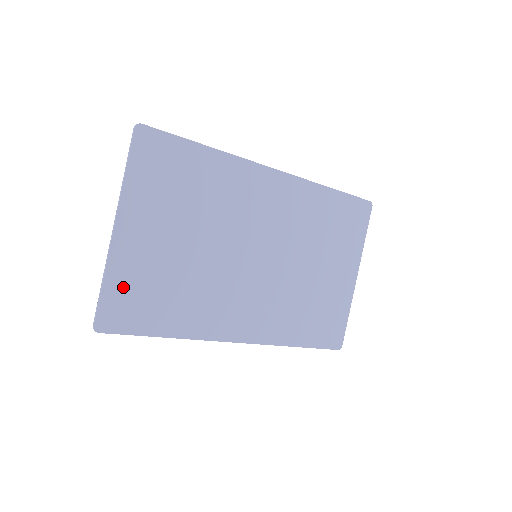
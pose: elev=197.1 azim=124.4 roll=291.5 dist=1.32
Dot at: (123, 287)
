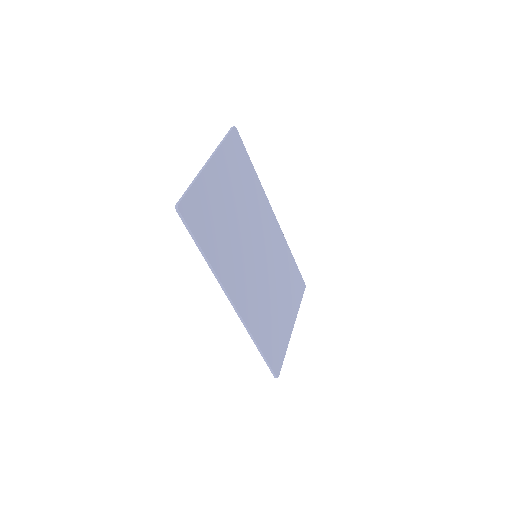
Dot at: (200, 198)
